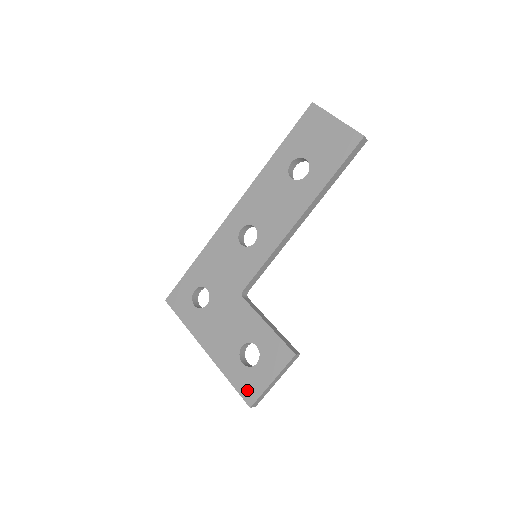
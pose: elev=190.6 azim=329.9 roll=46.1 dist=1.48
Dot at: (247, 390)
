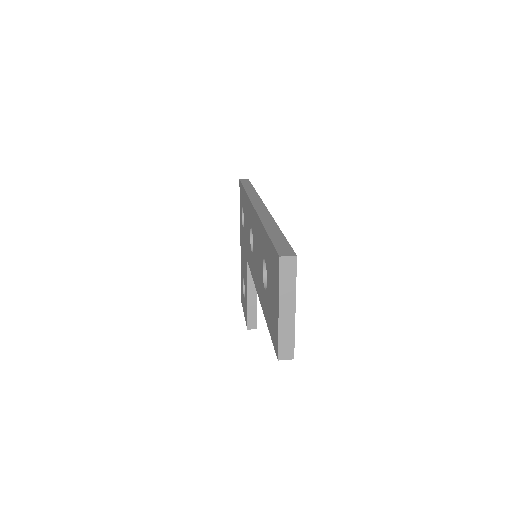
Dot at: occluded
